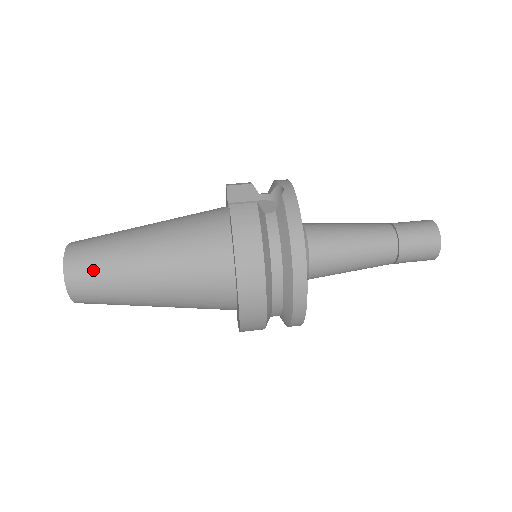
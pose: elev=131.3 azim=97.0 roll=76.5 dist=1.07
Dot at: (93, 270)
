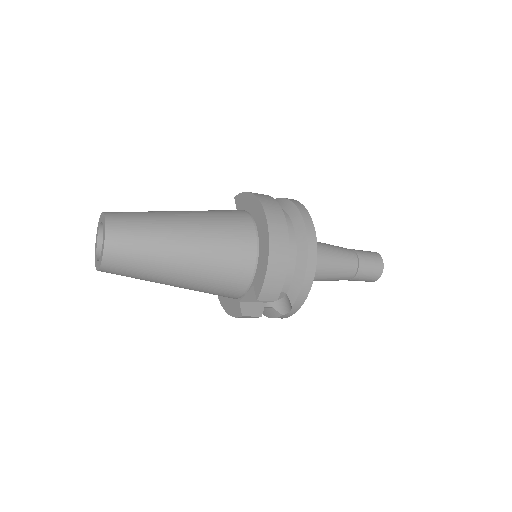
Dot at: (132, 213)
